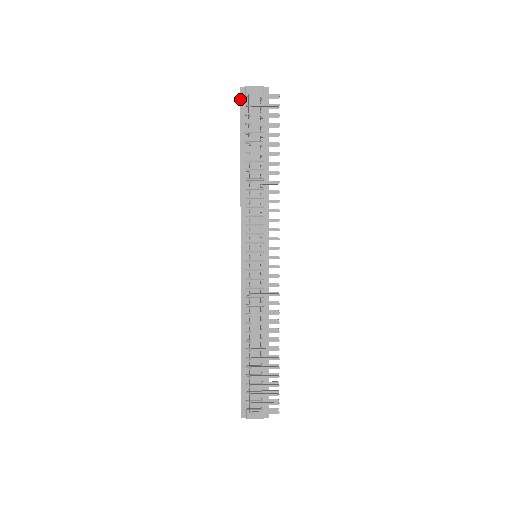
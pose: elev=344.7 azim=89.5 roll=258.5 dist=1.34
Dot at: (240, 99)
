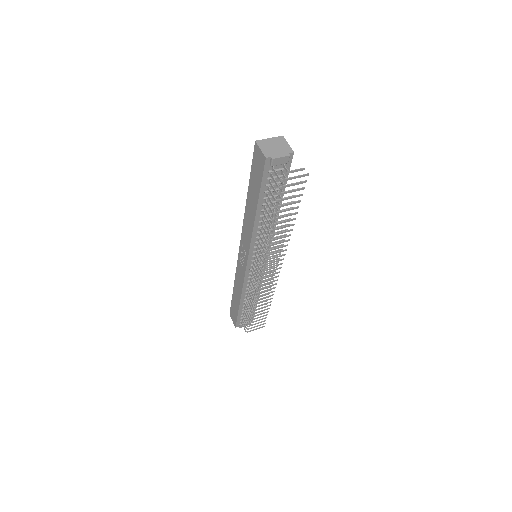
Dot at: (264, 168)
